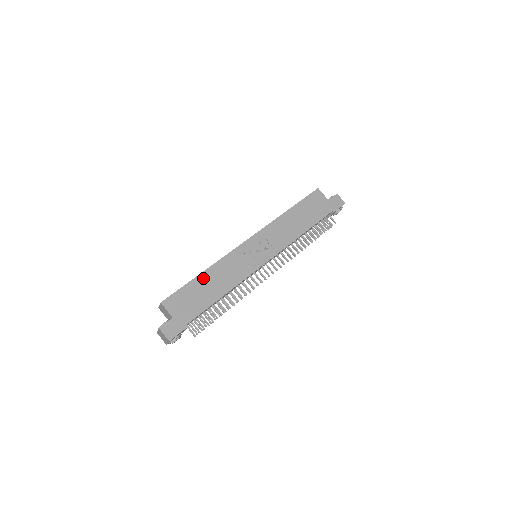
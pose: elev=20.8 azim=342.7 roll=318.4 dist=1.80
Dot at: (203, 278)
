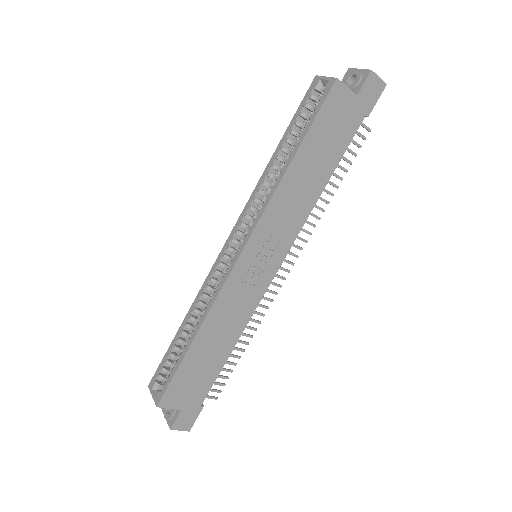
Dot at: (198, 346)
